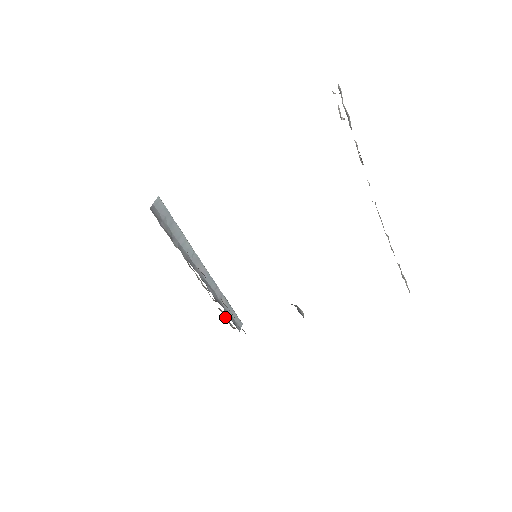
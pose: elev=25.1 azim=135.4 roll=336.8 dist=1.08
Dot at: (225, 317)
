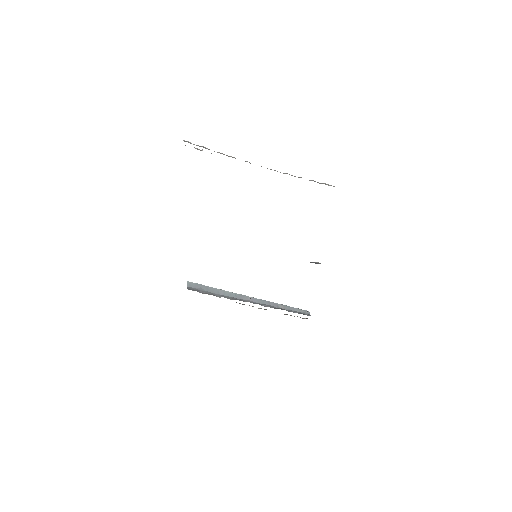
Dot at: occluded
